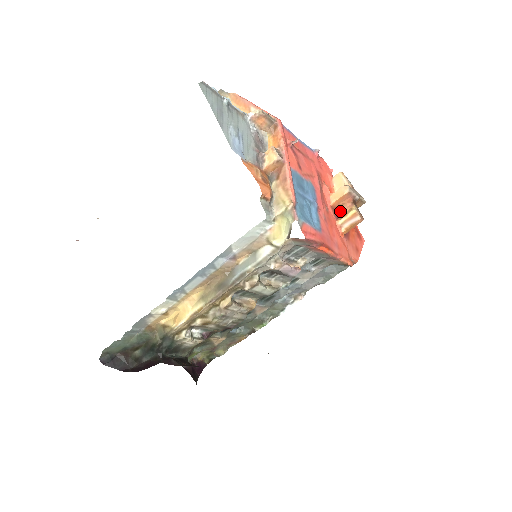
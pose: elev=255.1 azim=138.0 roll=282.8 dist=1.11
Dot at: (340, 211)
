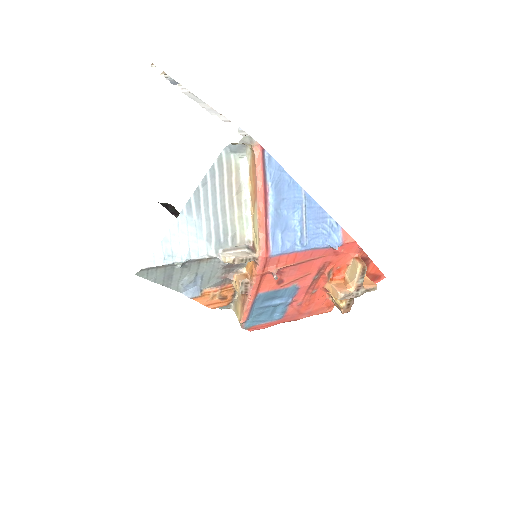
Dot at: occluded
